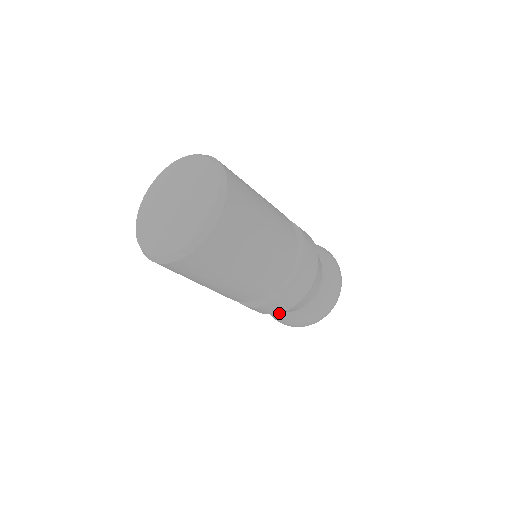
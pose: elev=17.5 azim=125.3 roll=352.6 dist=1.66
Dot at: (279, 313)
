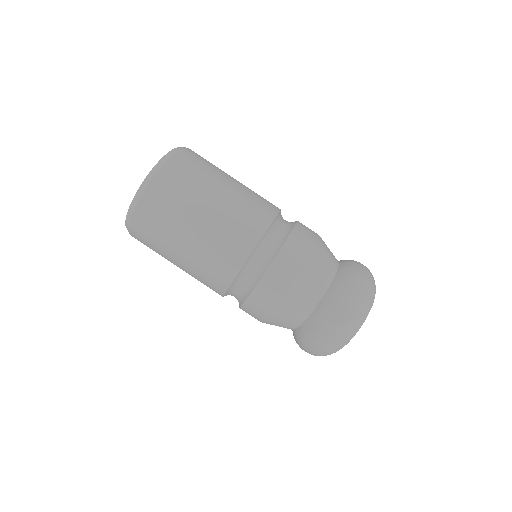
Dot at: (293, 332)
